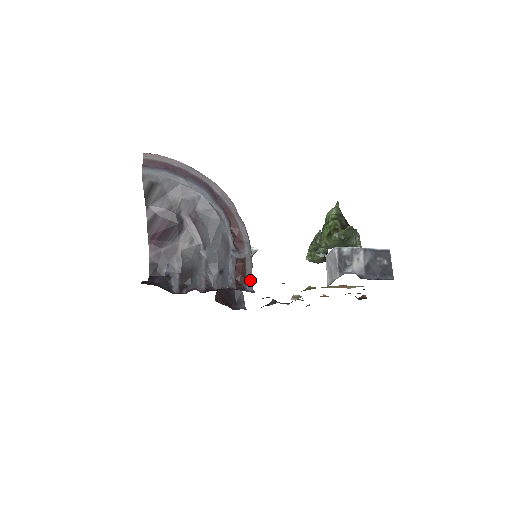
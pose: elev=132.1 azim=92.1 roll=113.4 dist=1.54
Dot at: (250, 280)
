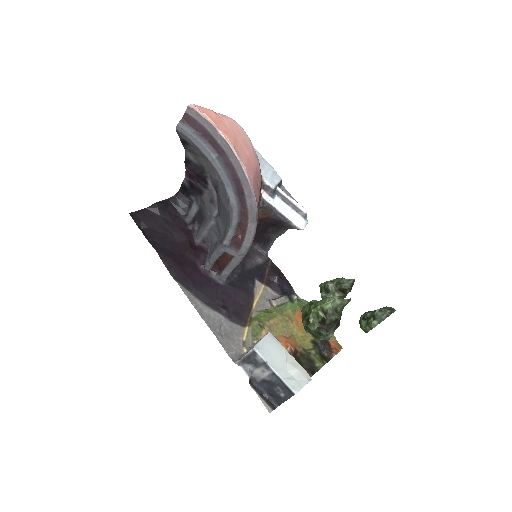
Dot at: (227, 272)
